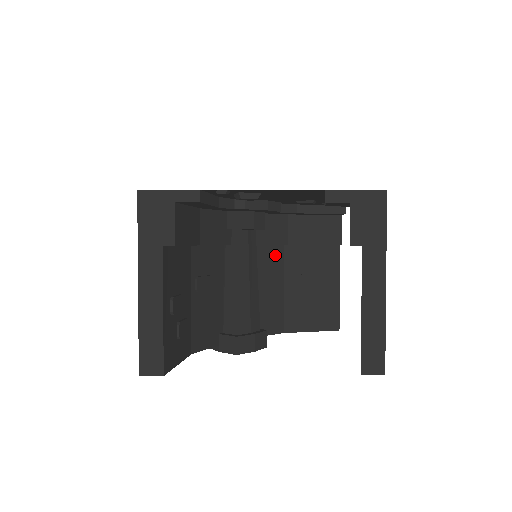
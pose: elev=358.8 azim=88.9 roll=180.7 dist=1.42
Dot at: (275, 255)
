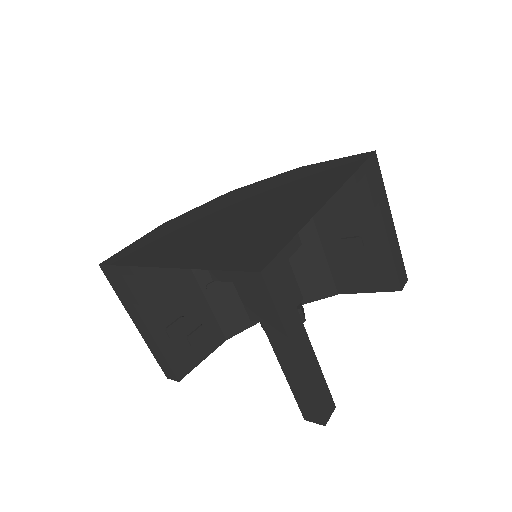
Dot at: occluded
